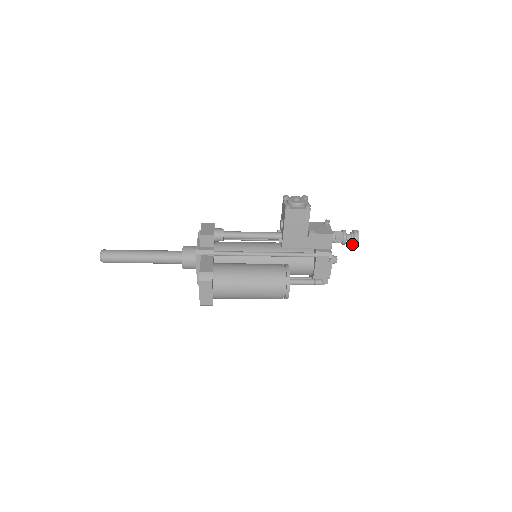
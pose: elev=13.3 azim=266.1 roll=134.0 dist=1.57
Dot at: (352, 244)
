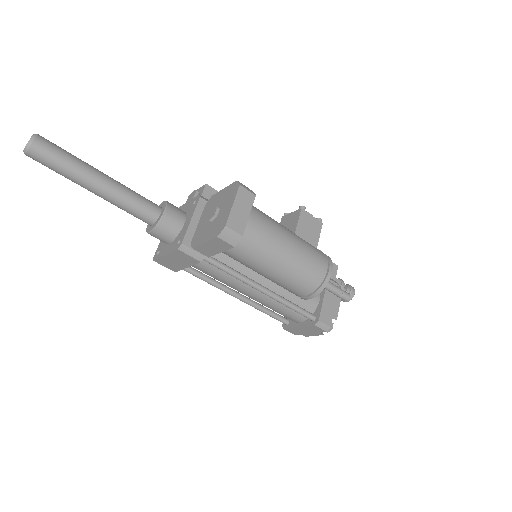
Dot at: occluded
